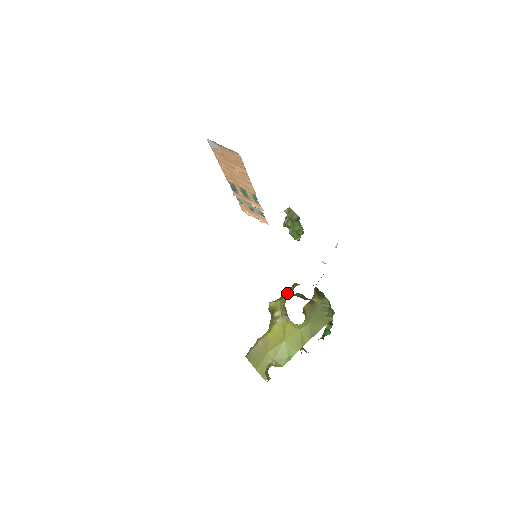
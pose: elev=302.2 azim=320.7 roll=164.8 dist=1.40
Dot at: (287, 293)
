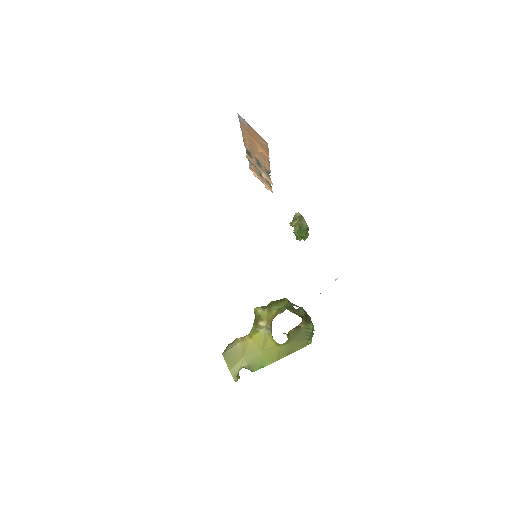
Dot at: (277, 308)
